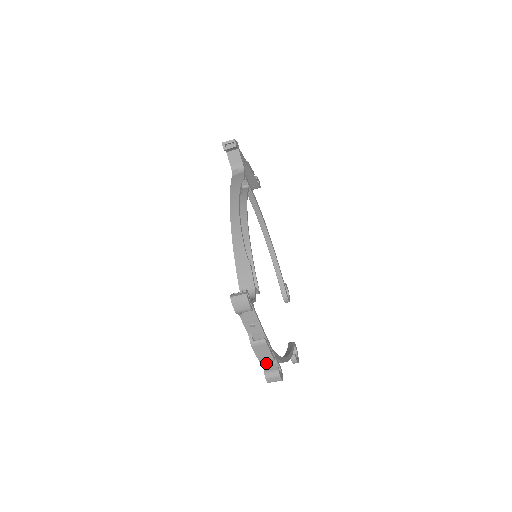
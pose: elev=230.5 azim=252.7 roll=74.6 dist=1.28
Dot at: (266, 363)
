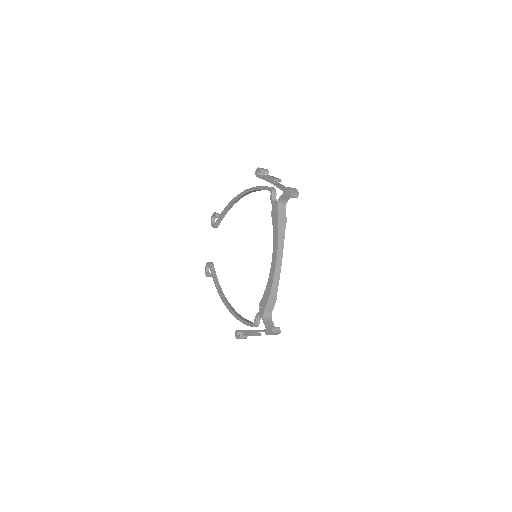
Dot at: occluded
